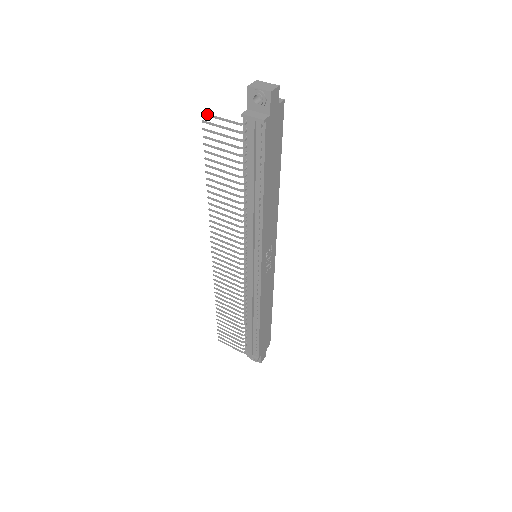
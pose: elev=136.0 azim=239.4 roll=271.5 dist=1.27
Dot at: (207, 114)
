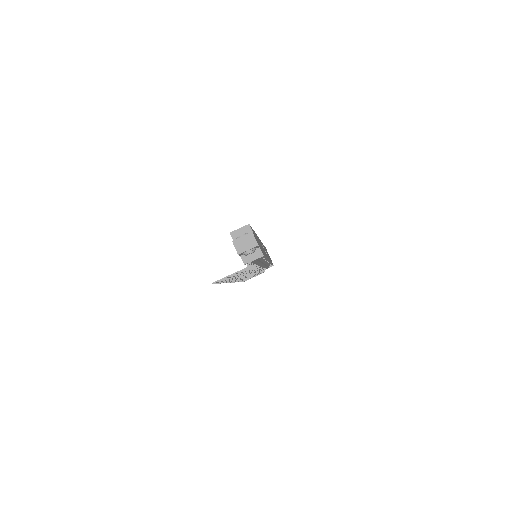
Dot at: occluded
